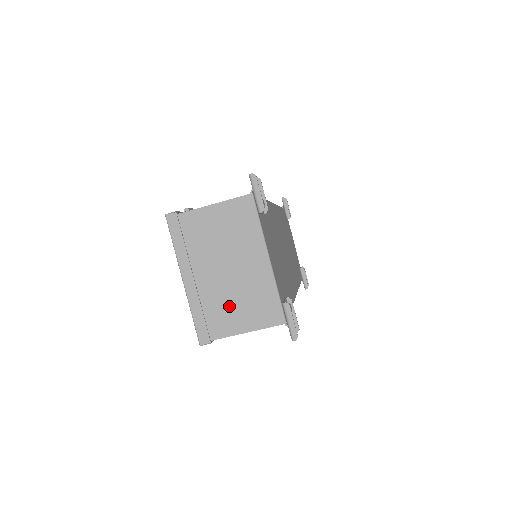
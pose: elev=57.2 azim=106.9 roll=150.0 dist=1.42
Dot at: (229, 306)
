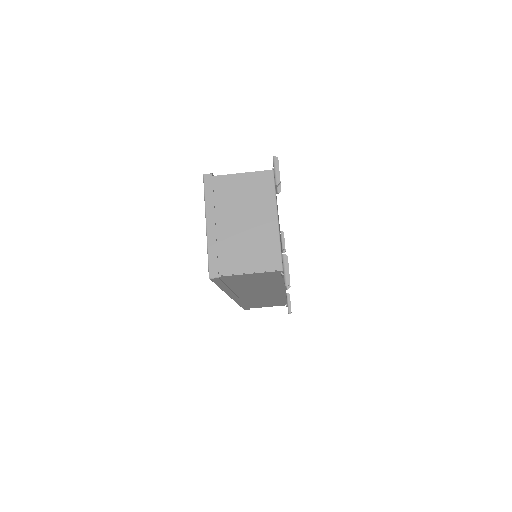
Dot at: (239, 250)
